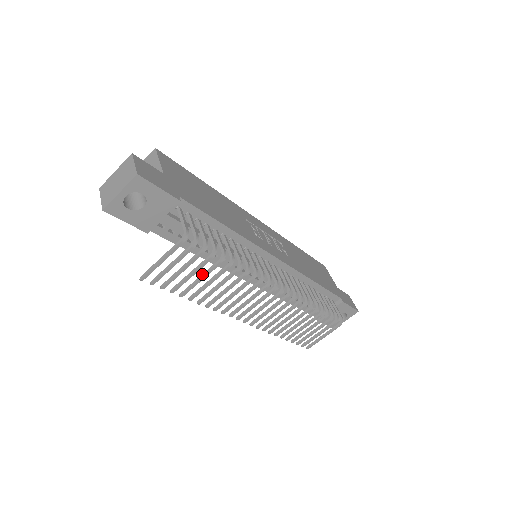
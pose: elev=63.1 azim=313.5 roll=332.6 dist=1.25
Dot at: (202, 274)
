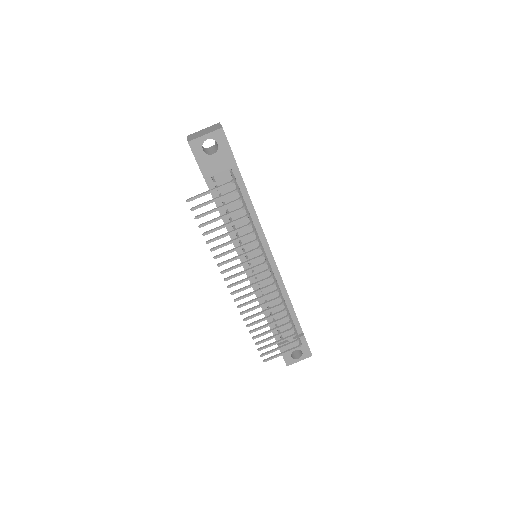
Dot at: (227, 223)
